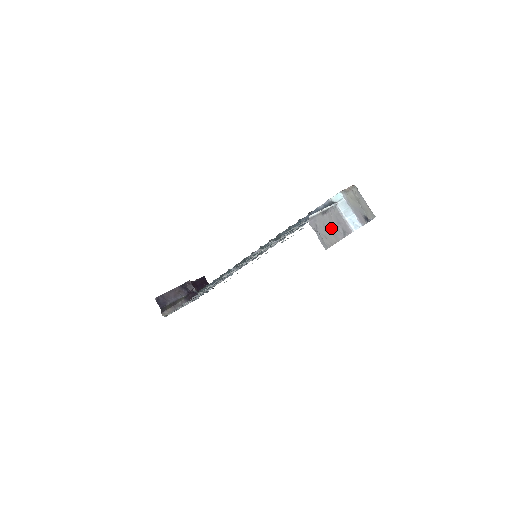
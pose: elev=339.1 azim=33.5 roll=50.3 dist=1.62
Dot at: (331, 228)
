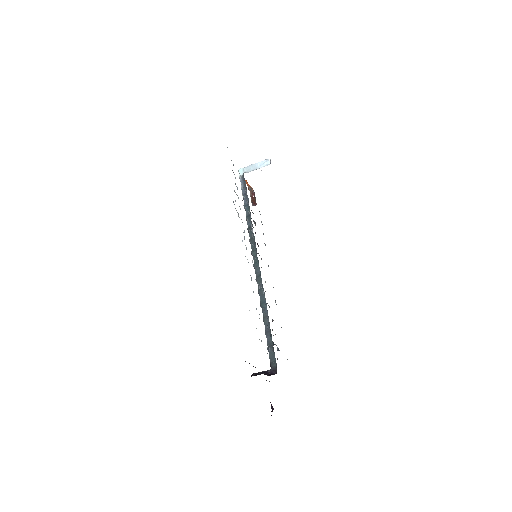
Dot at: occluded
